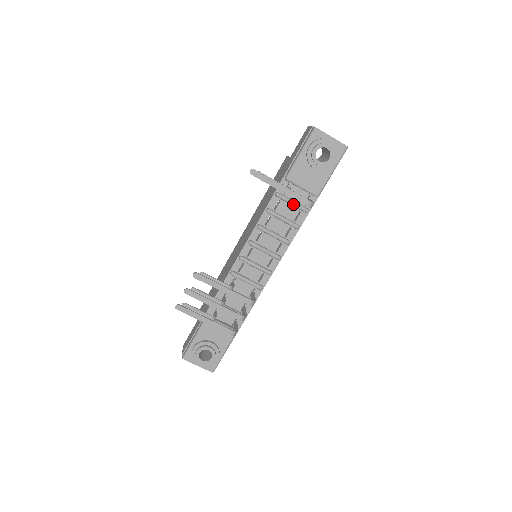
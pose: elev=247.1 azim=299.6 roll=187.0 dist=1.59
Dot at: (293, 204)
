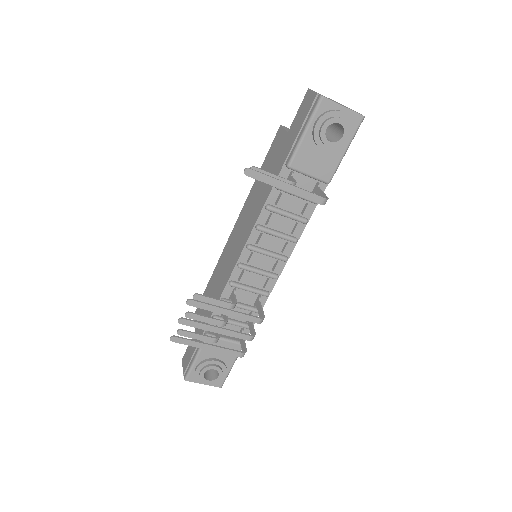
Dot at: (299, 196)
